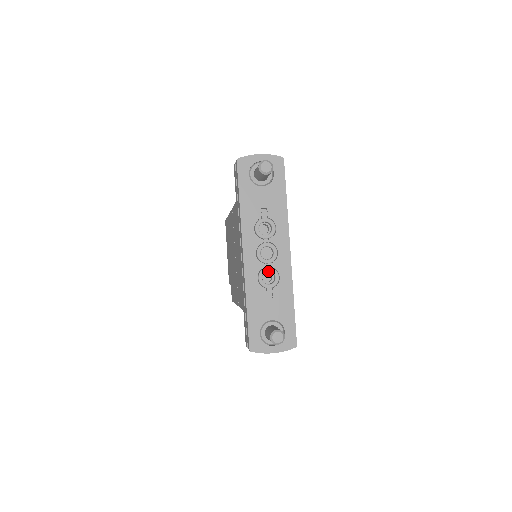
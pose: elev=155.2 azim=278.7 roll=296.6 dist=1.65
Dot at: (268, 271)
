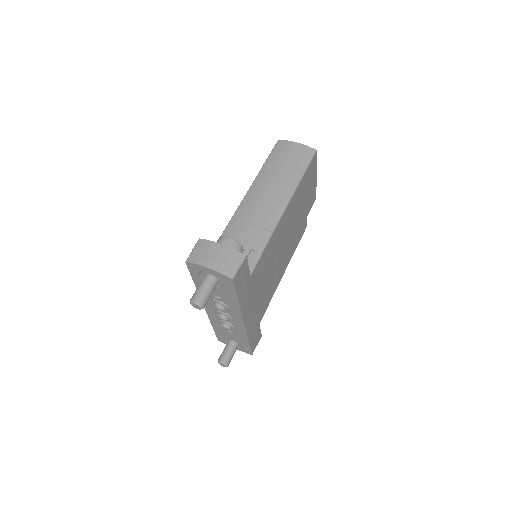
Dot at: occluded
